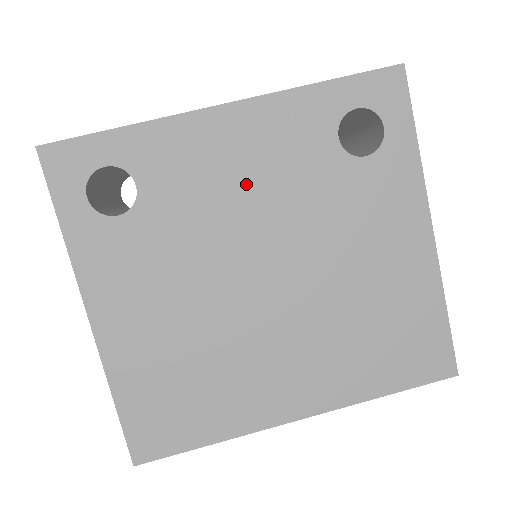
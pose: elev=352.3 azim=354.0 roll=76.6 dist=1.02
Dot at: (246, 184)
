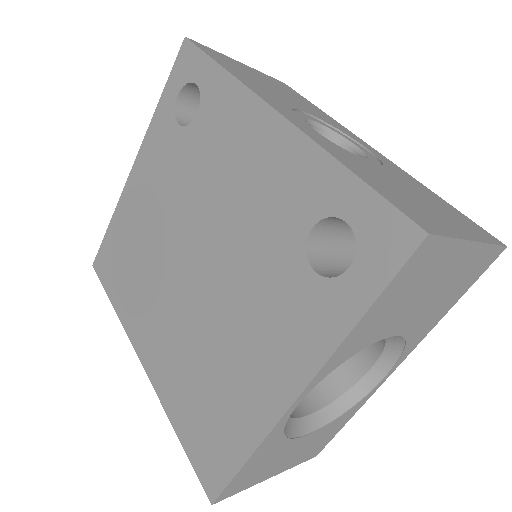
Dot at: (236, 185)
